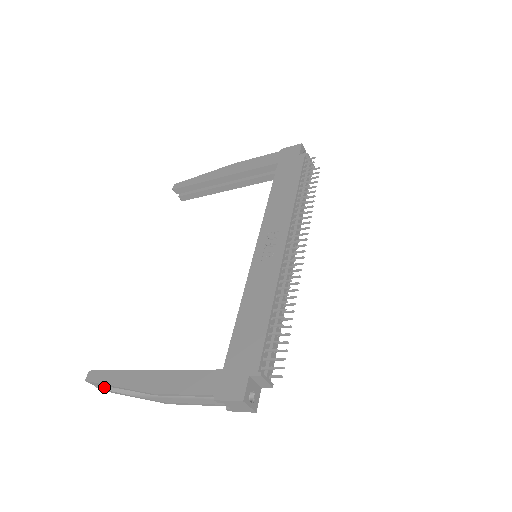
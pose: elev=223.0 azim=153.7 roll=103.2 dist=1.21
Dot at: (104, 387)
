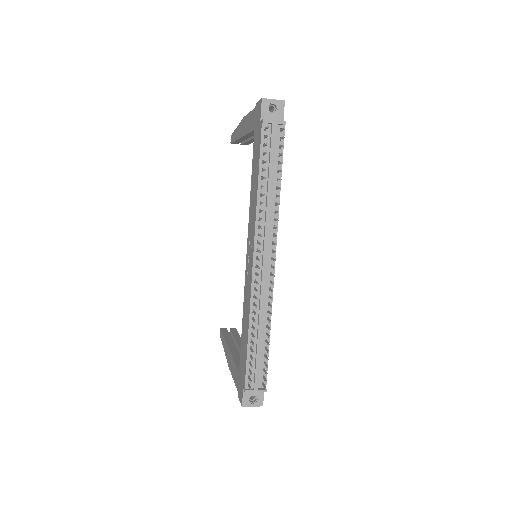
Dot at: occluded
